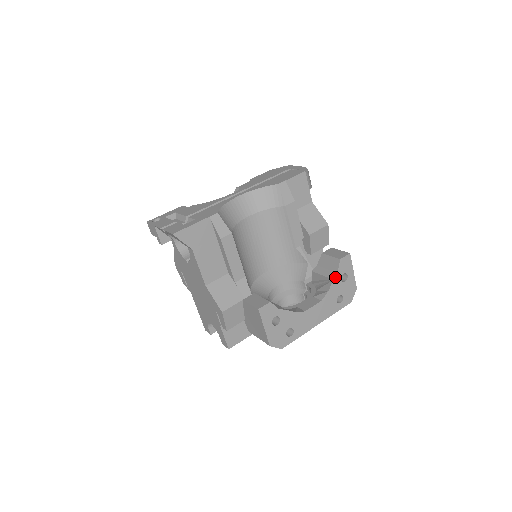
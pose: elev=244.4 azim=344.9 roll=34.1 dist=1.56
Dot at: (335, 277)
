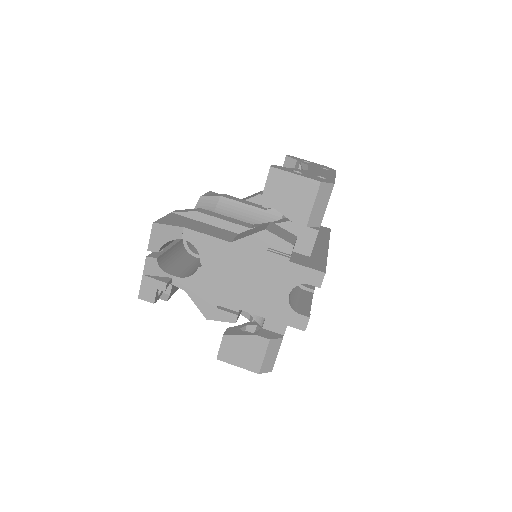
Dot at: (299, 161)
